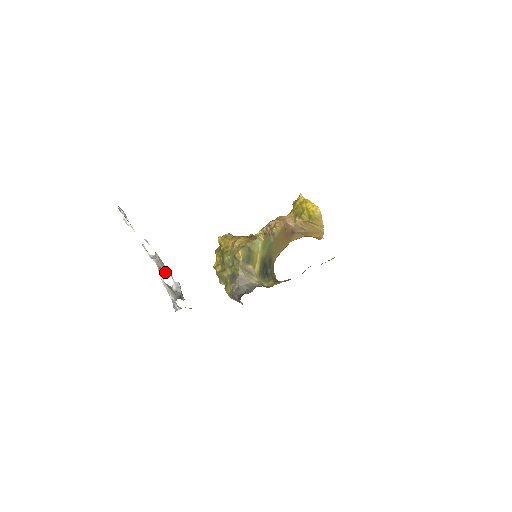
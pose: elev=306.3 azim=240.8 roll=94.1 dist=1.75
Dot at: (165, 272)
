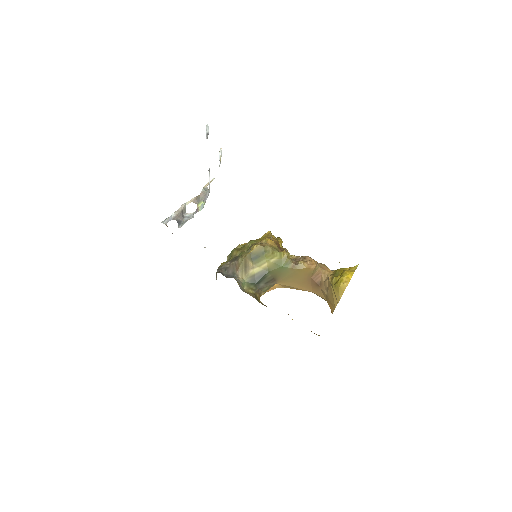
Dot at: (197, 203)
